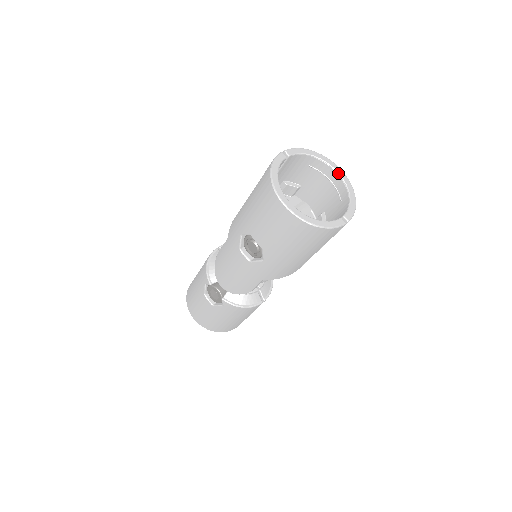
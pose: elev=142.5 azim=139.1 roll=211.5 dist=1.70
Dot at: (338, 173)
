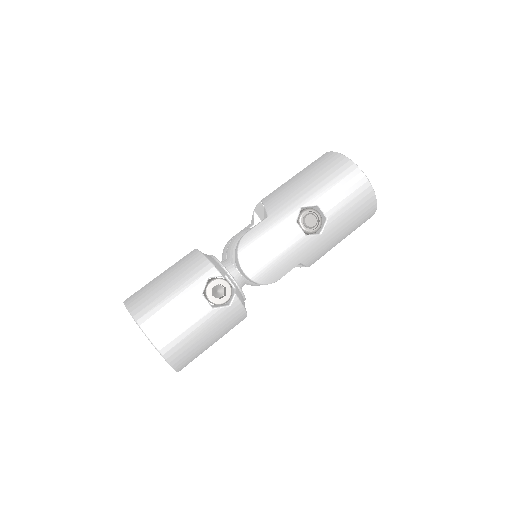
Dot at: occluded
